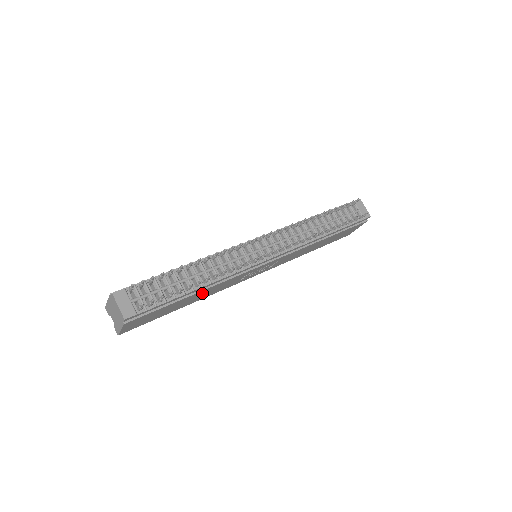
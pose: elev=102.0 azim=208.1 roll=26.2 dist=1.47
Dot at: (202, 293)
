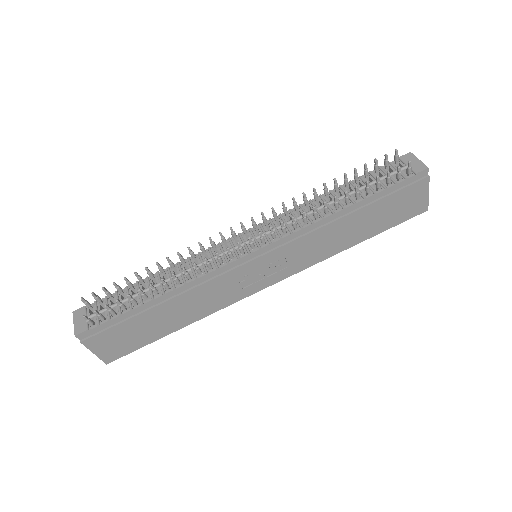
Dot at: (180, 306)
